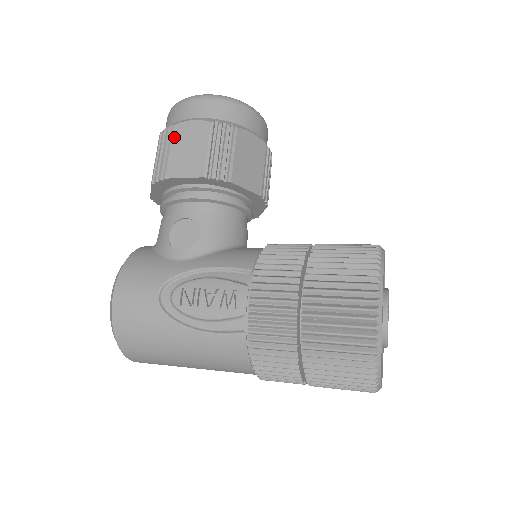
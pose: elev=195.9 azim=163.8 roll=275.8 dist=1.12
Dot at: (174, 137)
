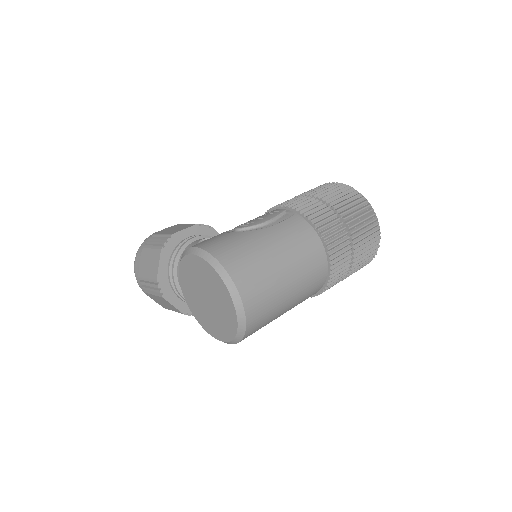
Dot at: (159, 233)
